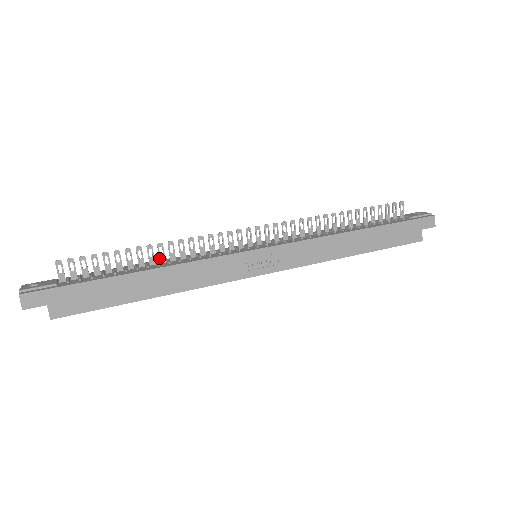
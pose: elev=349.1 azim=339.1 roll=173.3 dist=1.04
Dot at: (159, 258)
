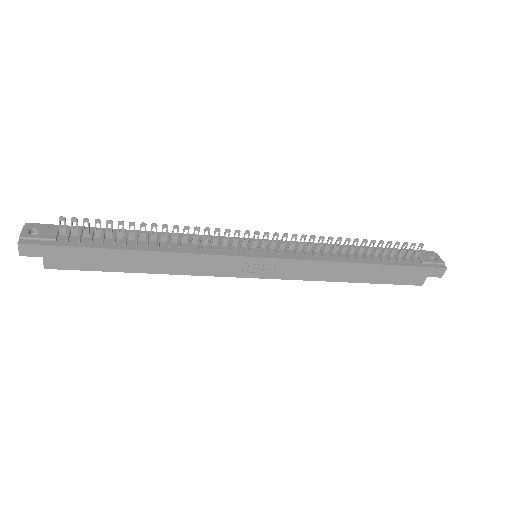
Dot at: (161, 237)
